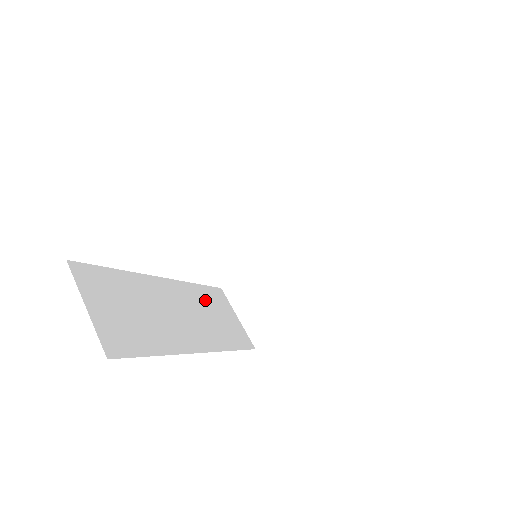
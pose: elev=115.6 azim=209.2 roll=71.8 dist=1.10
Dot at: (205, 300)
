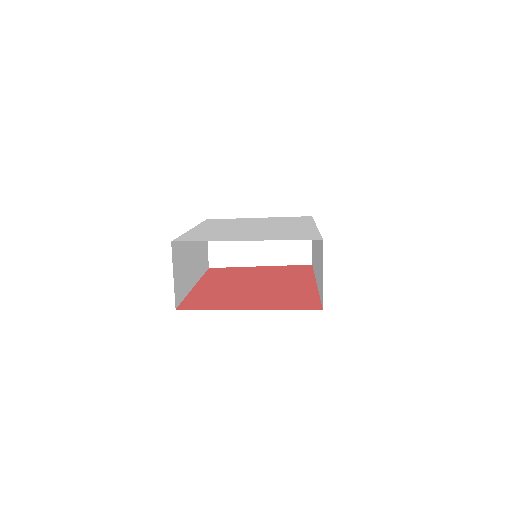
Dot at: occluded
